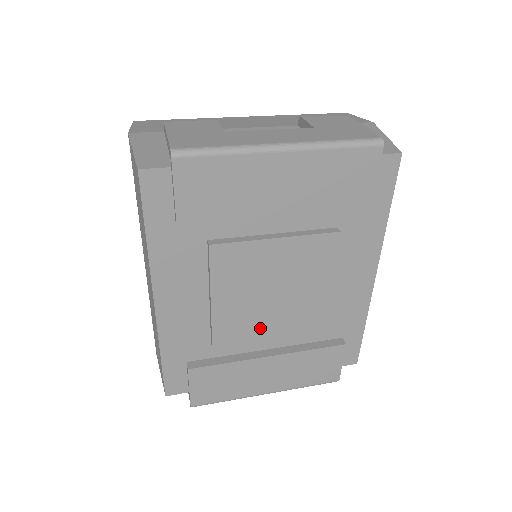
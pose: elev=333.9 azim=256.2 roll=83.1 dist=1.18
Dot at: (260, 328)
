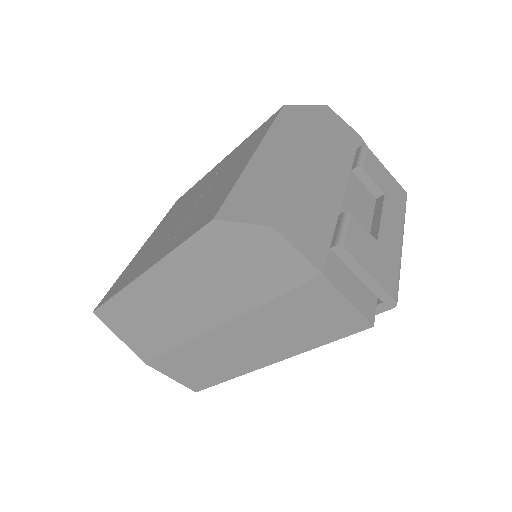
Dot at: occluded
